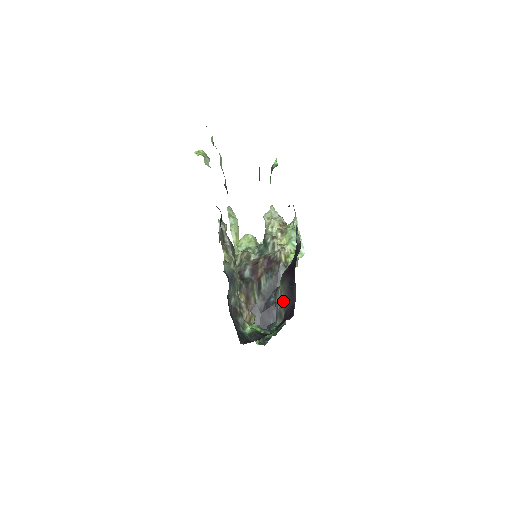
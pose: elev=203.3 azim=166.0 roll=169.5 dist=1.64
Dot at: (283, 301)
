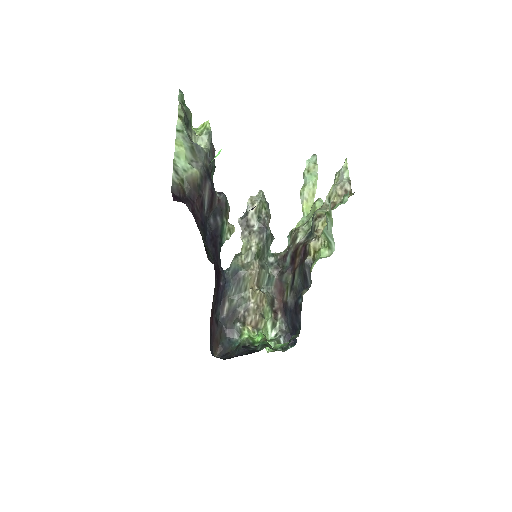
Dot at: occluded
